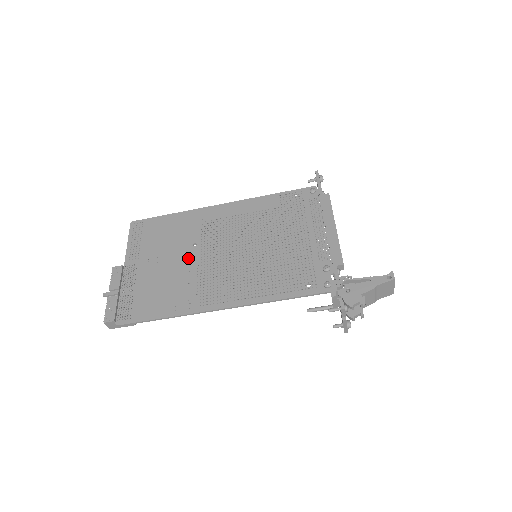
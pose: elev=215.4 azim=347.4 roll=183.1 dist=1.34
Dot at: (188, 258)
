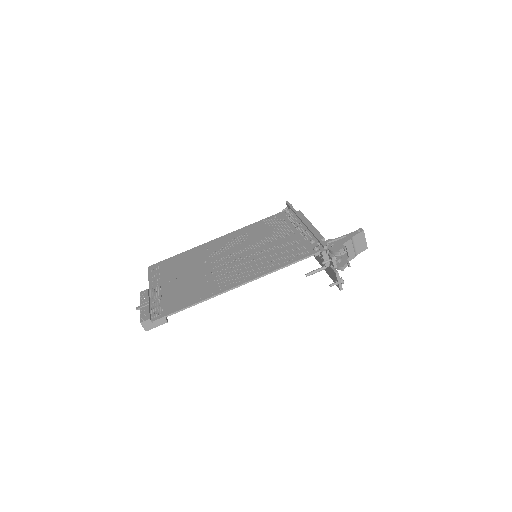
Dot at: (202, 270)
